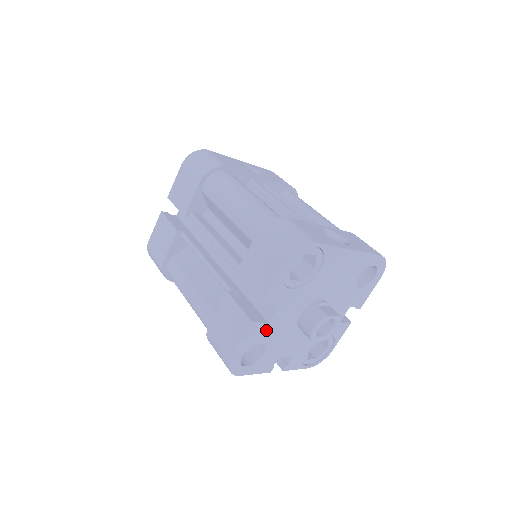
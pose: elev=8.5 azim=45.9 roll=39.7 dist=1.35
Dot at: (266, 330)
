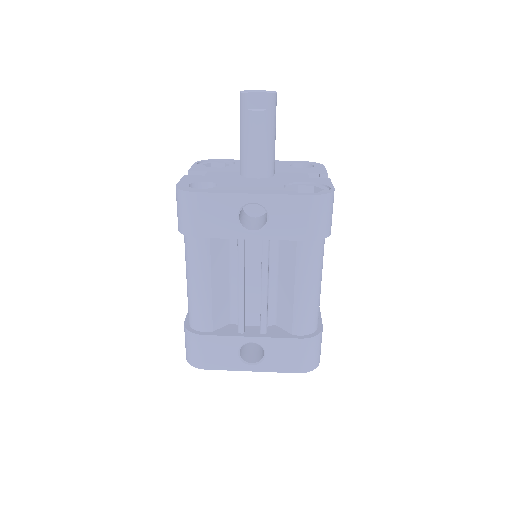
Dot at: occluded
